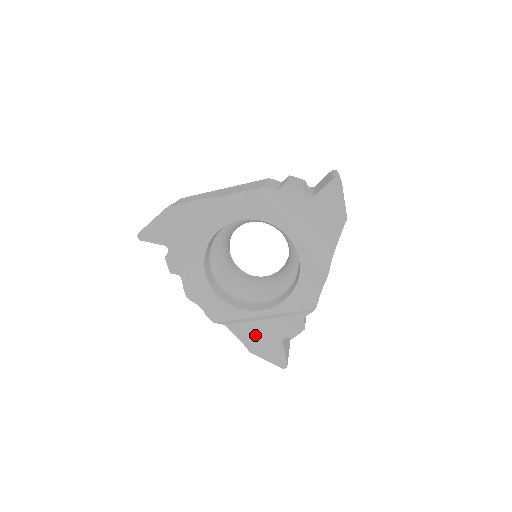
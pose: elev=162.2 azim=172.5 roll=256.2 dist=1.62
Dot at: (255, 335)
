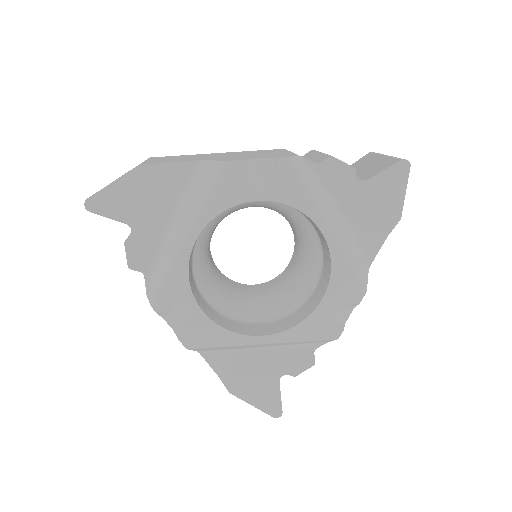
Dot at: (240, 368)
